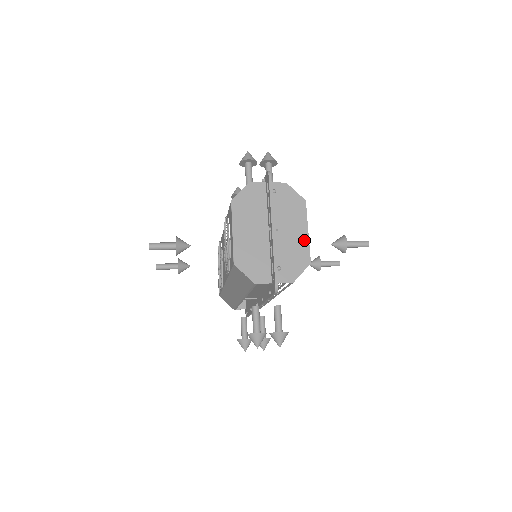
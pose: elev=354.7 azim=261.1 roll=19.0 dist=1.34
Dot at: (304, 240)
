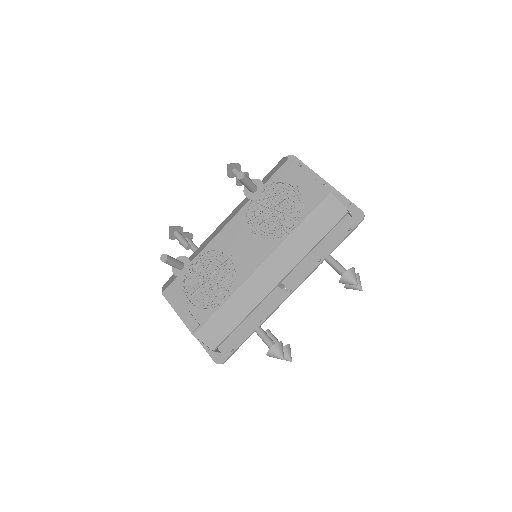
Dot at: occluded
